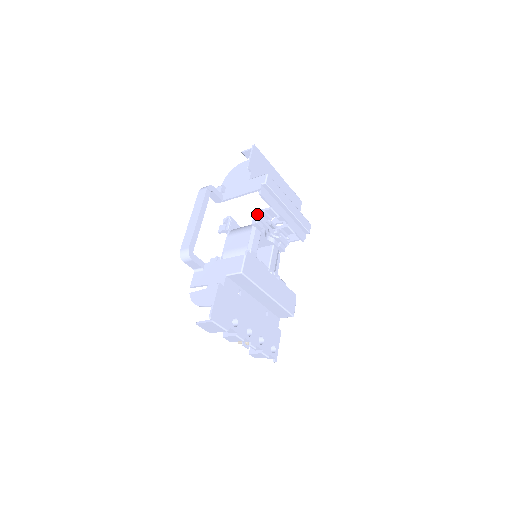
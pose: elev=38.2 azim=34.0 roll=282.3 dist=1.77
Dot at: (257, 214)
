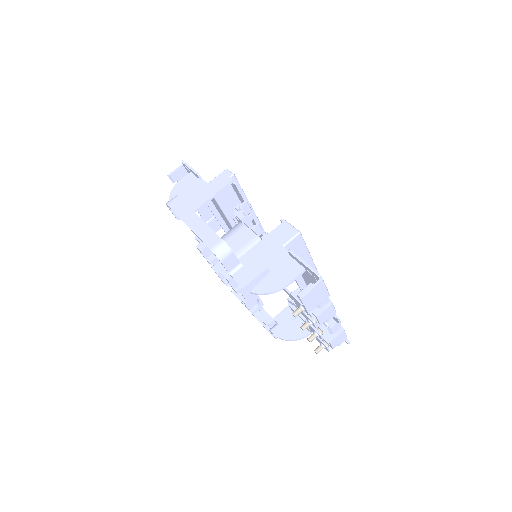
Dot at: (239, 209)
